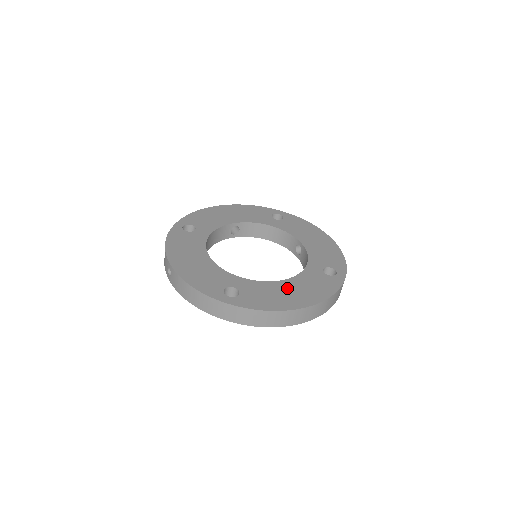
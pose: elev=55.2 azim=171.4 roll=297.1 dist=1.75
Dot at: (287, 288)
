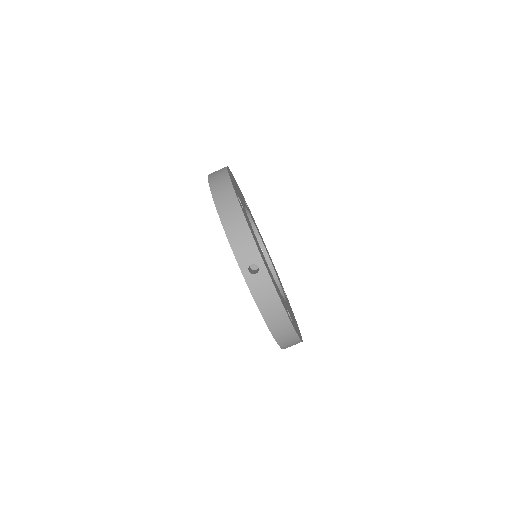
Dot at: (291, 313)
